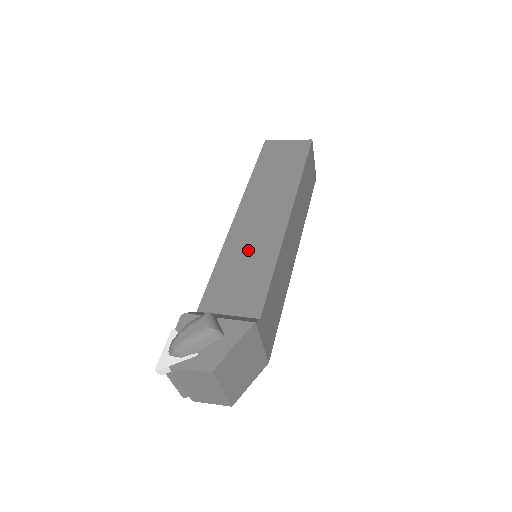
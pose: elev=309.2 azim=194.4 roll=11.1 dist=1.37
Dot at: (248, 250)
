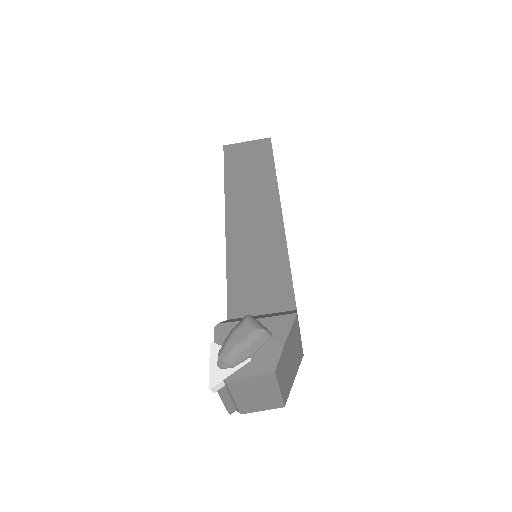
Dot at: (254, 249)
